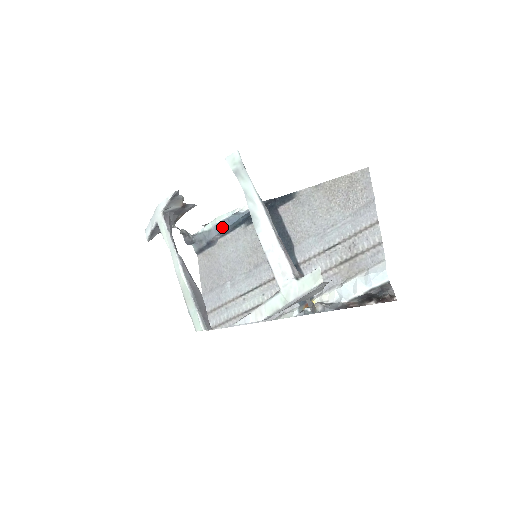
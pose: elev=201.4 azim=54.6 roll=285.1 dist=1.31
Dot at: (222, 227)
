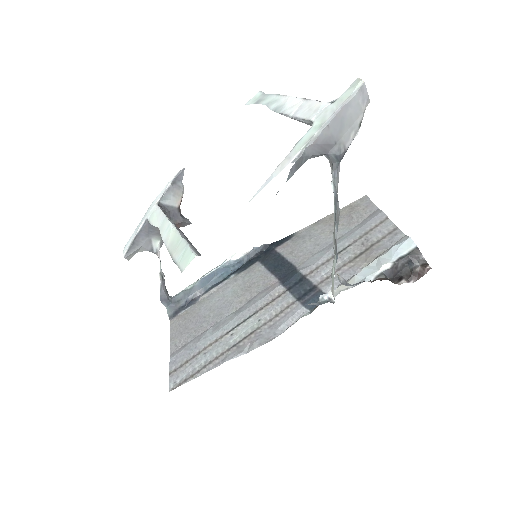
Dot at: (208, 280)
